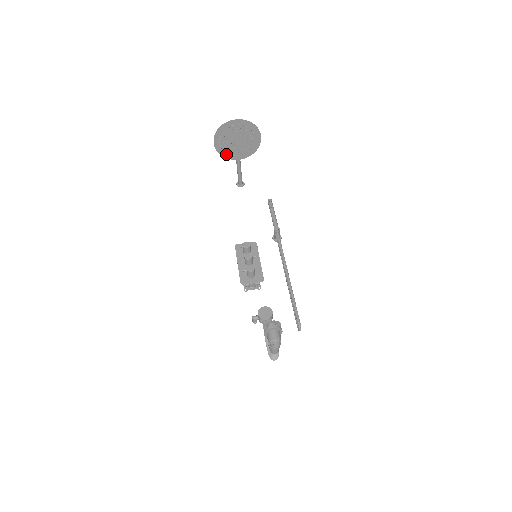
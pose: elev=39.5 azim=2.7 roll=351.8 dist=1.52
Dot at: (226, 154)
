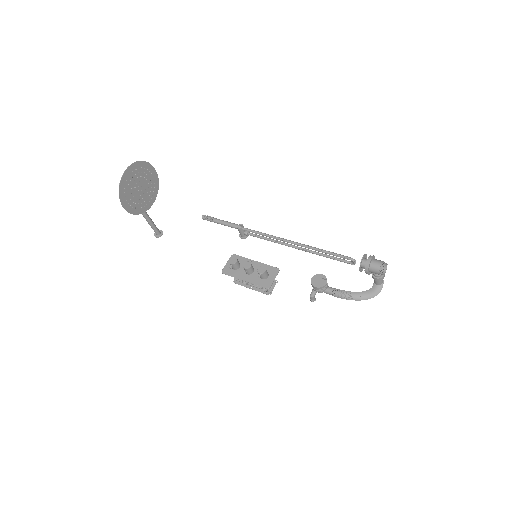
Dot at: (139, 210)
